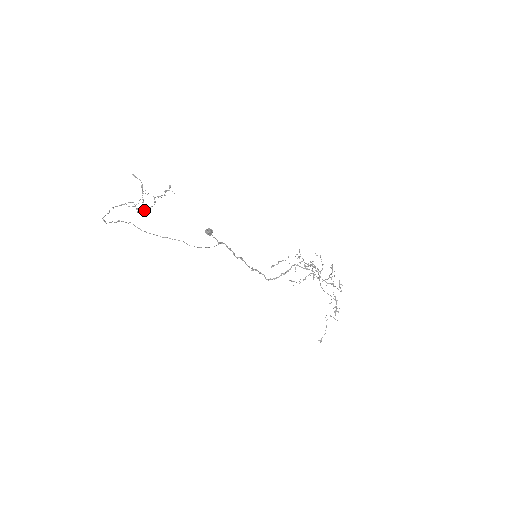
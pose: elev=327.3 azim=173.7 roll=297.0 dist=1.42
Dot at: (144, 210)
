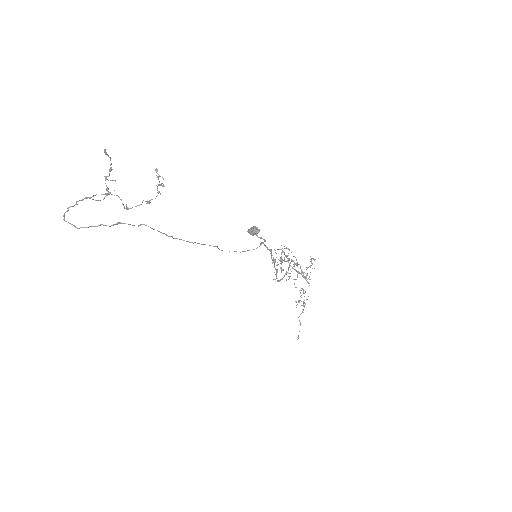
Dot at: (139, 205)
